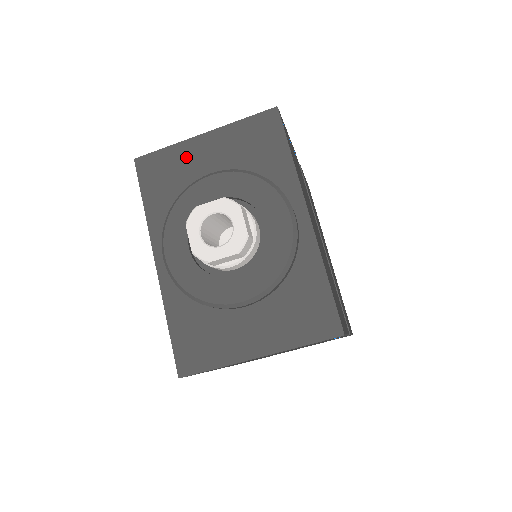
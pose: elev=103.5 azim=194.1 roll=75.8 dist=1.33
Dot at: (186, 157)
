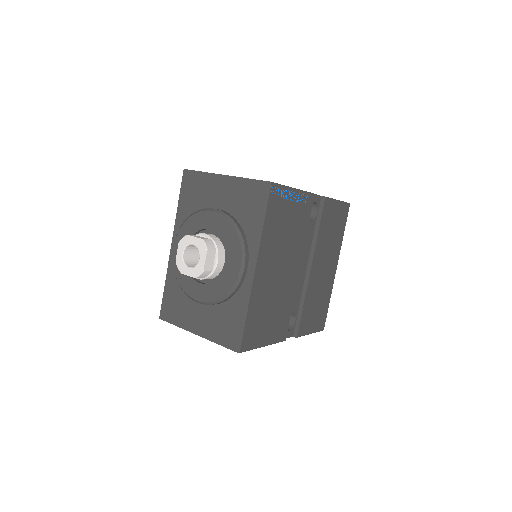
Dot at: (209, 186)
